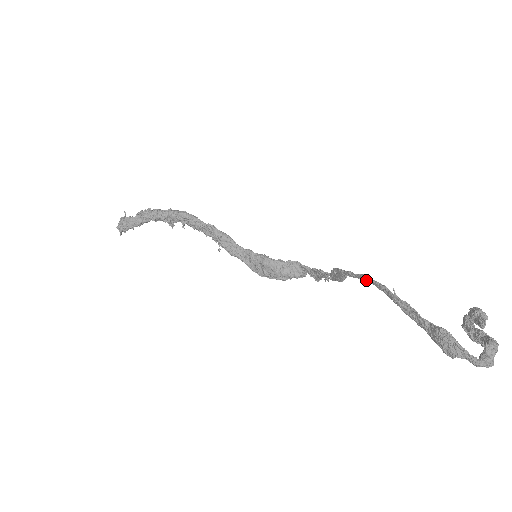
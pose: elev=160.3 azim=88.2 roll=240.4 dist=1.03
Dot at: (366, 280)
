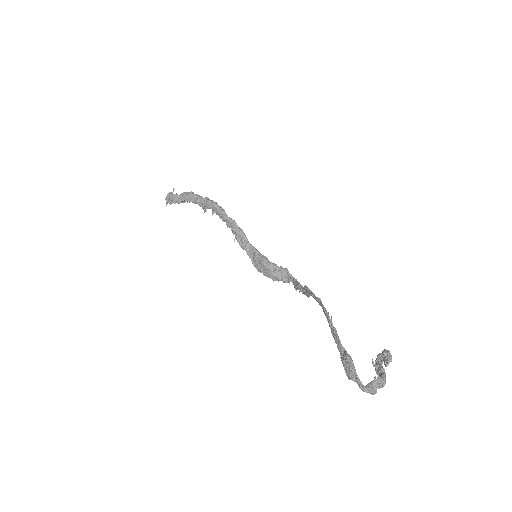
Dot at: (319, 303)
